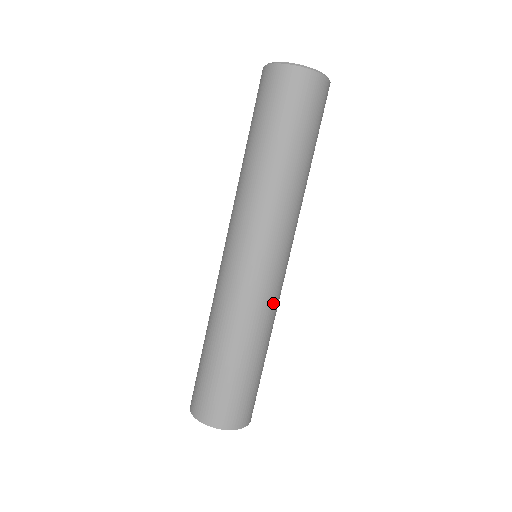
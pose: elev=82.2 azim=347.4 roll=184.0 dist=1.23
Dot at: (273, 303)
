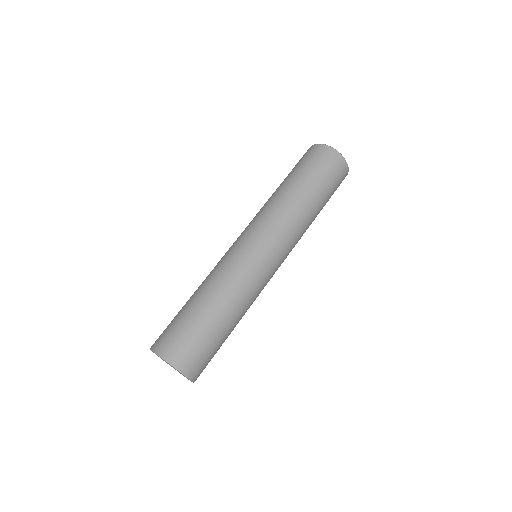
Dot at: (258, 295)
